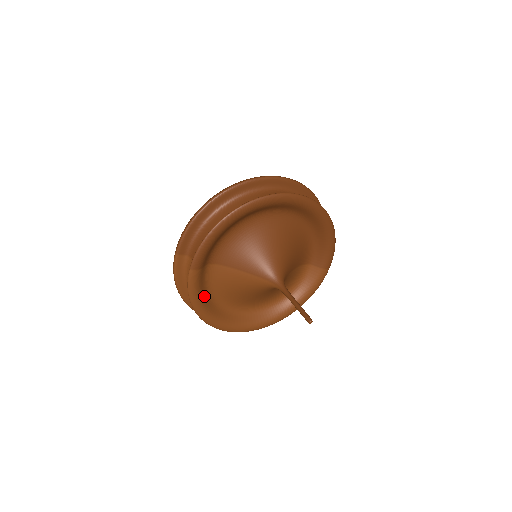
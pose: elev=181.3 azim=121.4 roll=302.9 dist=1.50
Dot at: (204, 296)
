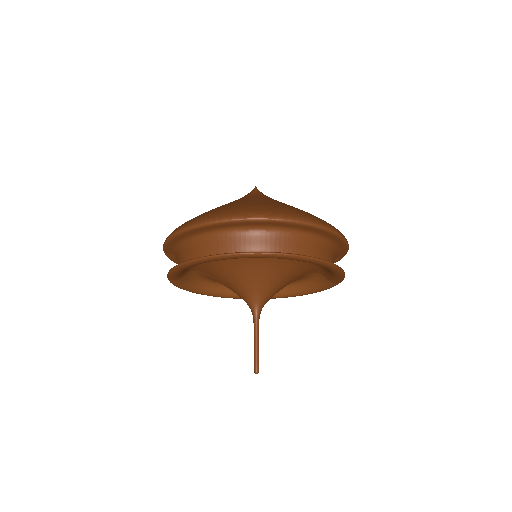
Dot at: (195, 284)
